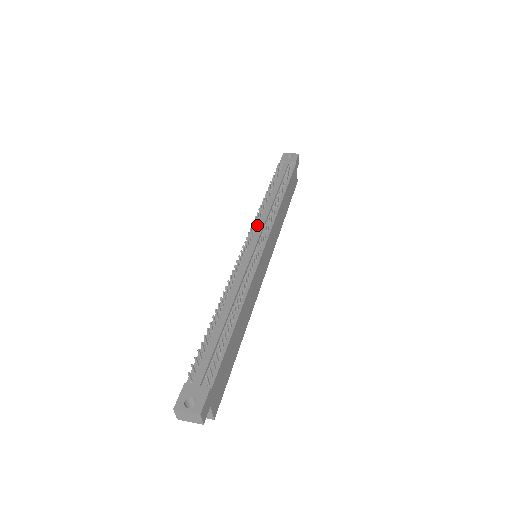
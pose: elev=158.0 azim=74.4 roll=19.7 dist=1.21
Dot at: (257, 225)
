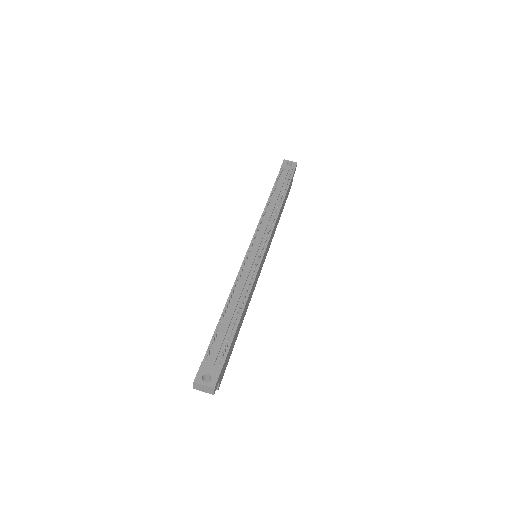
Dot at: (259, 229)
